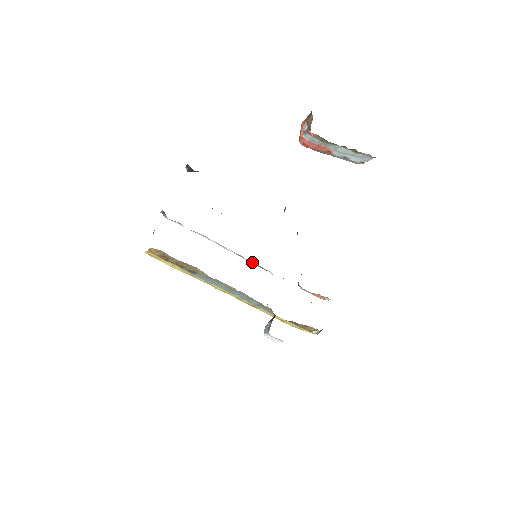
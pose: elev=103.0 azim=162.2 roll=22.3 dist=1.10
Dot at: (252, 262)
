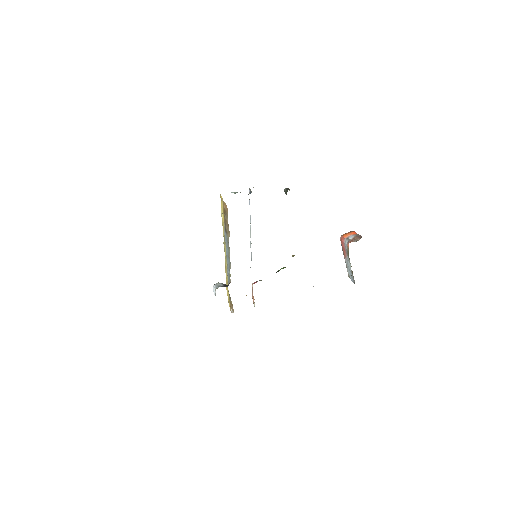
Dot at: (251, 253)
